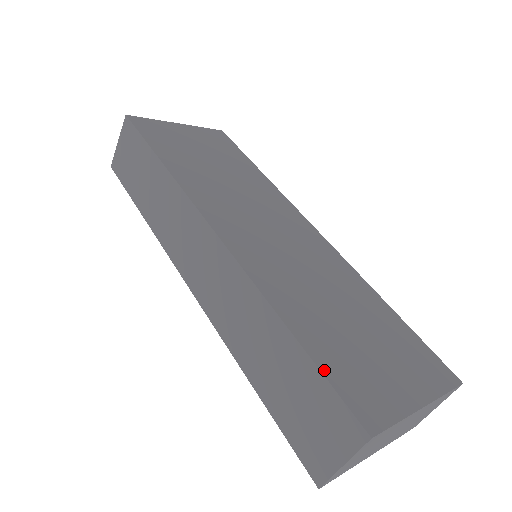
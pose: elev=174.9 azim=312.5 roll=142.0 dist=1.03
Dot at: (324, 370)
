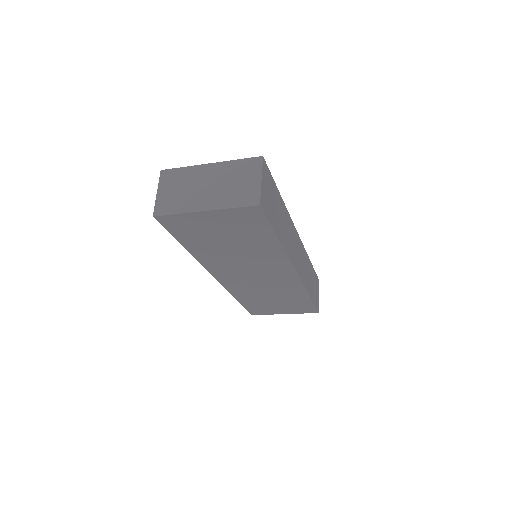
Dot at: occluded
